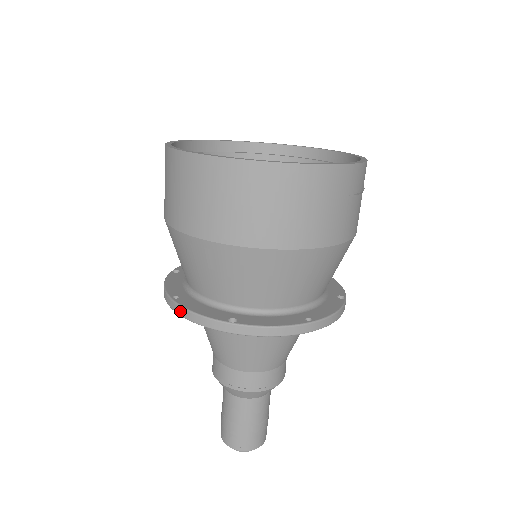
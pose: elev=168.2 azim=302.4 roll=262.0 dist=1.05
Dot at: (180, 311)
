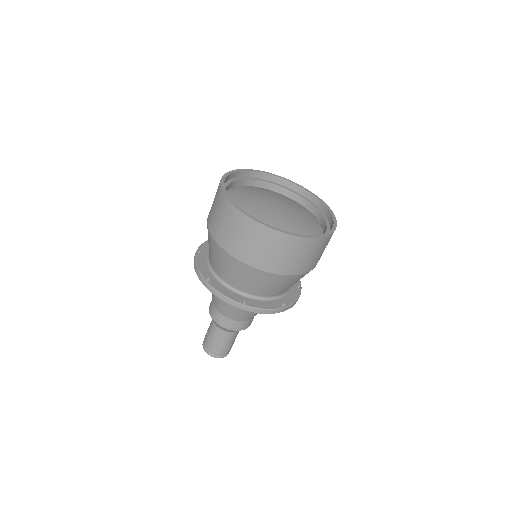
Dot at: (255, 311)
